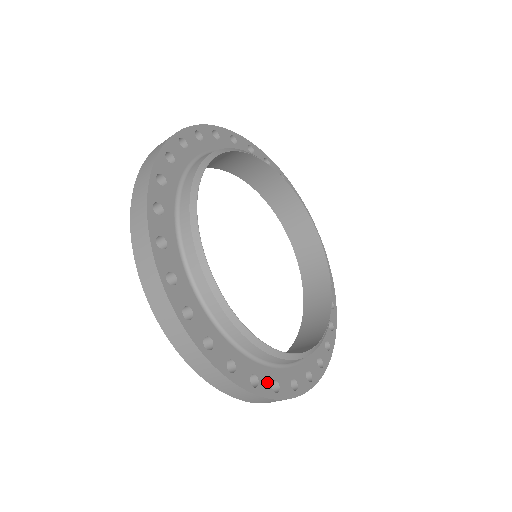
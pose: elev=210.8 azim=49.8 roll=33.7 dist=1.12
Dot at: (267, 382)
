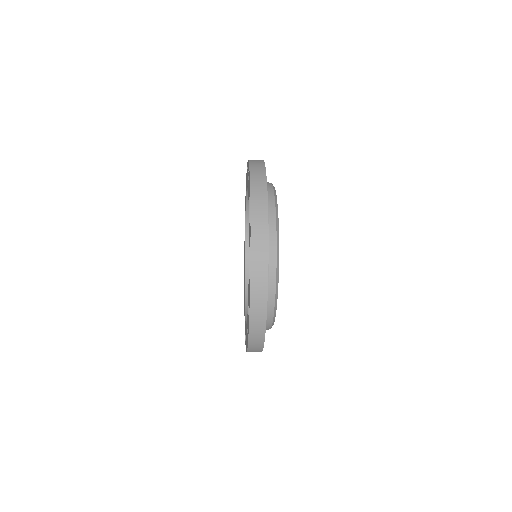
Dot at: occluded
